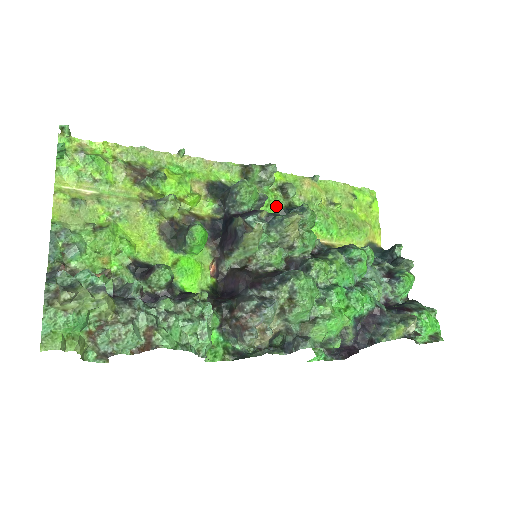
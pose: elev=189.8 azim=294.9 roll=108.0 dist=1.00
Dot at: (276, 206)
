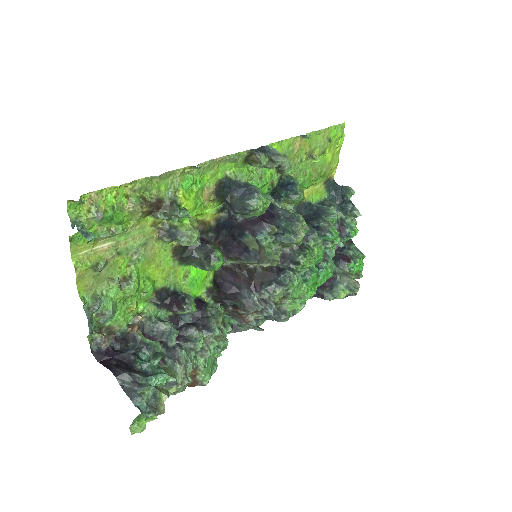
Dot at: (270, 184)
